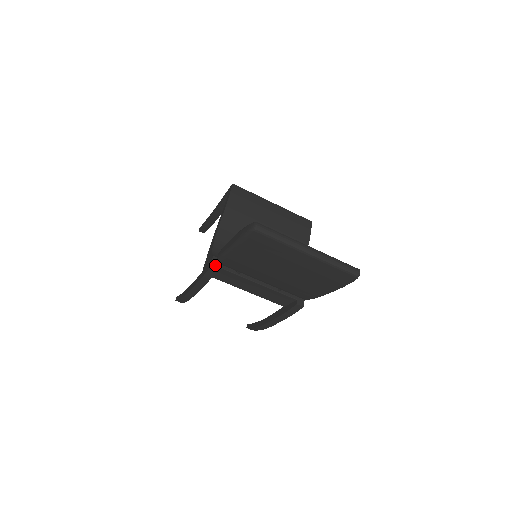
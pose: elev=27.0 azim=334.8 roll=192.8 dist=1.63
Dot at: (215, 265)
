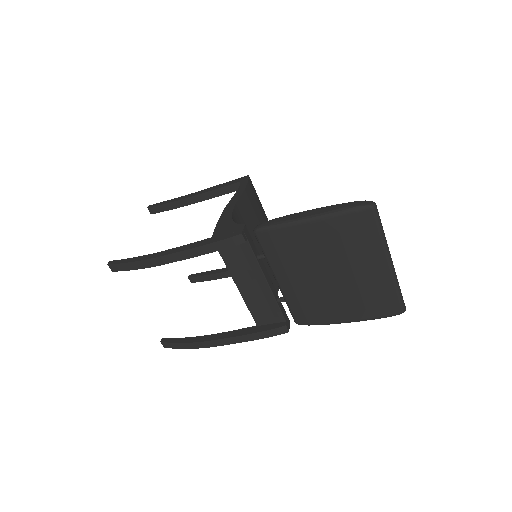
Dot at: (245, 234)
